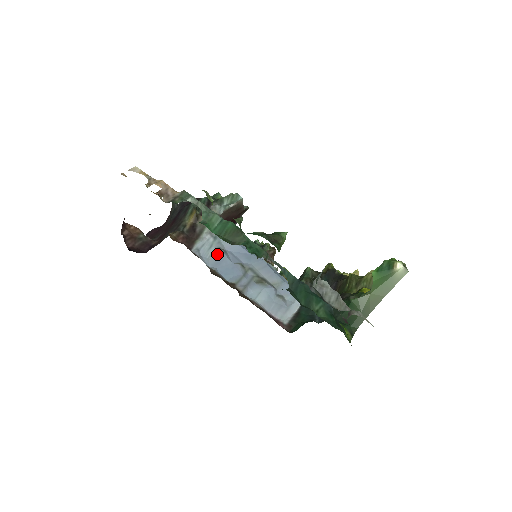
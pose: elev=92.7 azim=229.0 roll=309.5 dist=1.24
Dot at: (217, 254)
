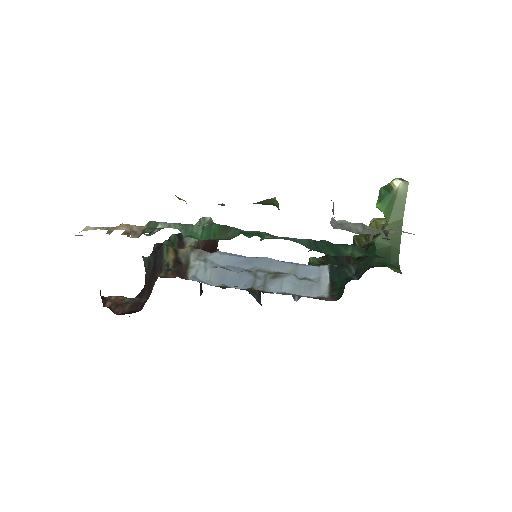
Dot at: (216, 273)
